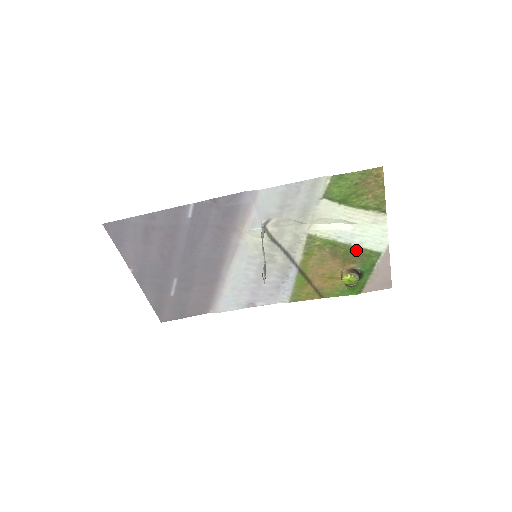
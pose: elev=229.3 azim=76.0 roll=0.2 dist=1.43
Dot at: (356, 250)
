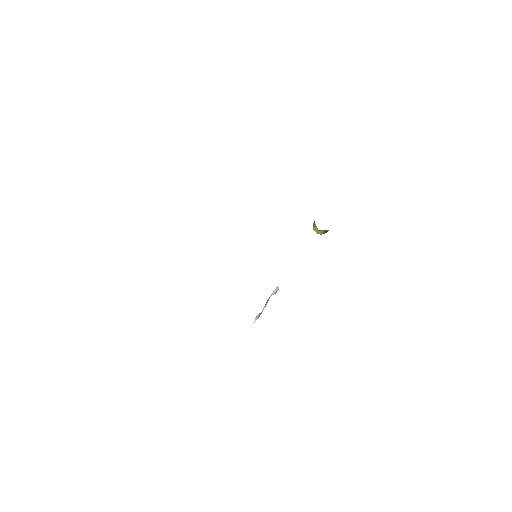
Dot at: occluded
